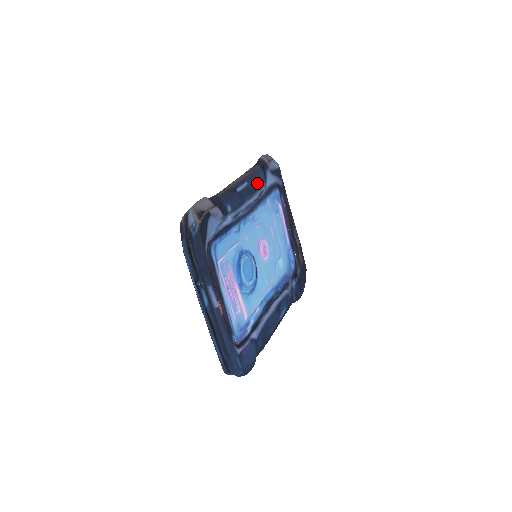
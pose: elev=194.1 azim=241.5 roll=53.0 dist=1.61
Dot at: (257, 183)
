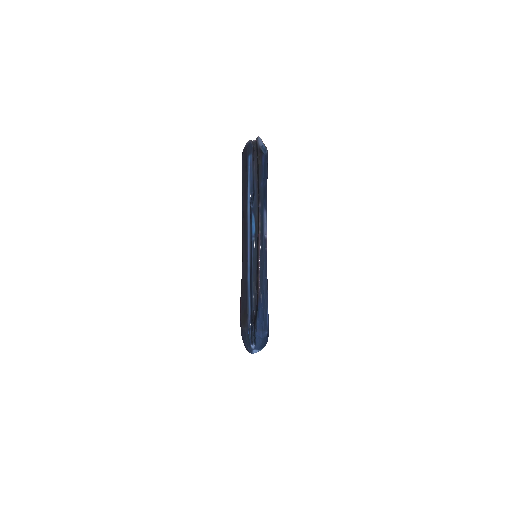
Dot at: occluded
